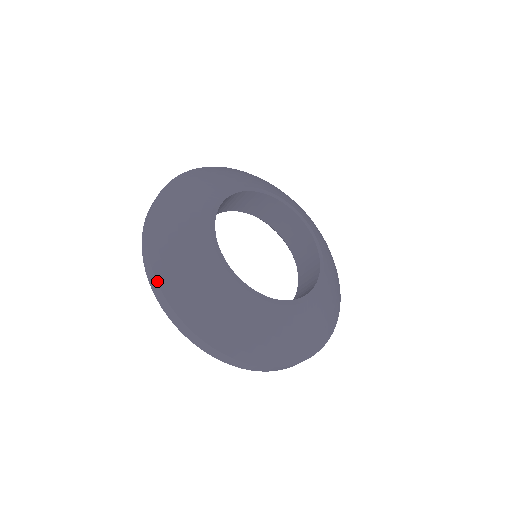
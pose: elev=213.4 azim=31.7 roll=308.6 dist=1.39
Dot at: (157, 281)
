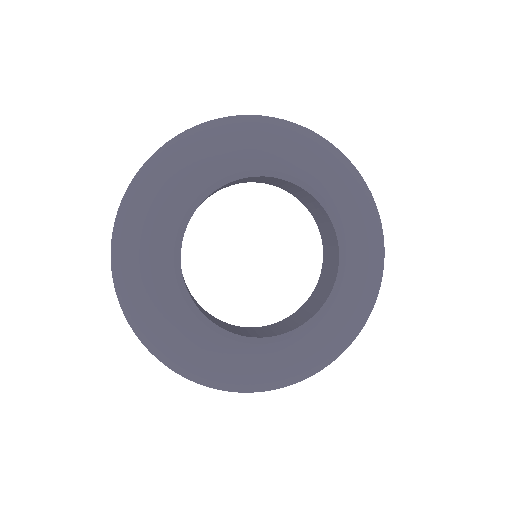
Dot at: occluded
